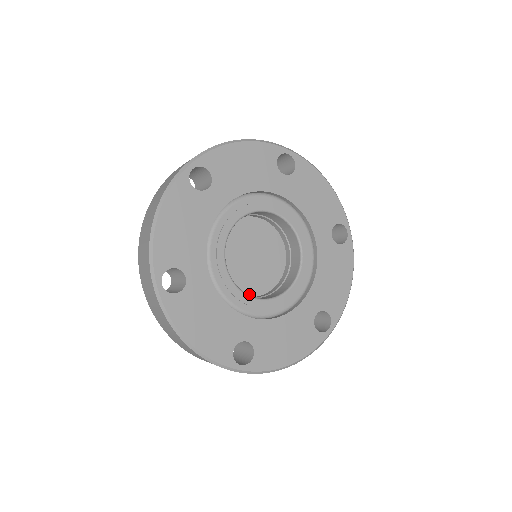
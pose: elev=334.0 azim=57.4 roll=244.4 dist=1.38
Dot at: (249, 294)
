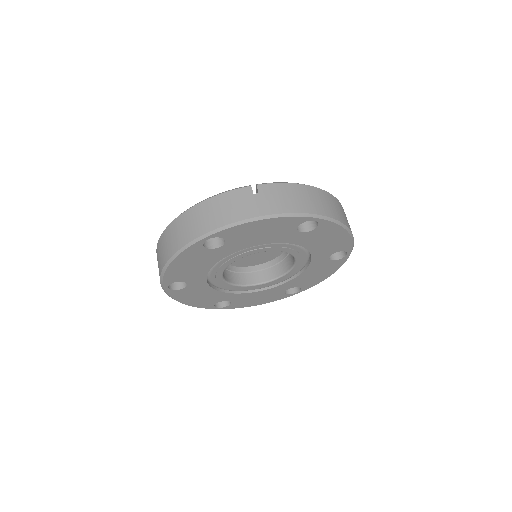
Dot at: (244, 266)
